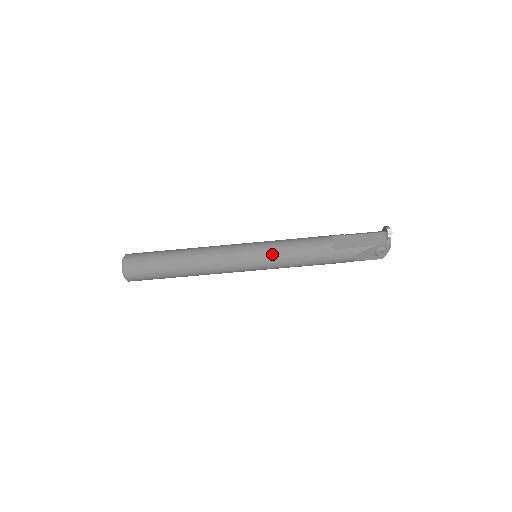
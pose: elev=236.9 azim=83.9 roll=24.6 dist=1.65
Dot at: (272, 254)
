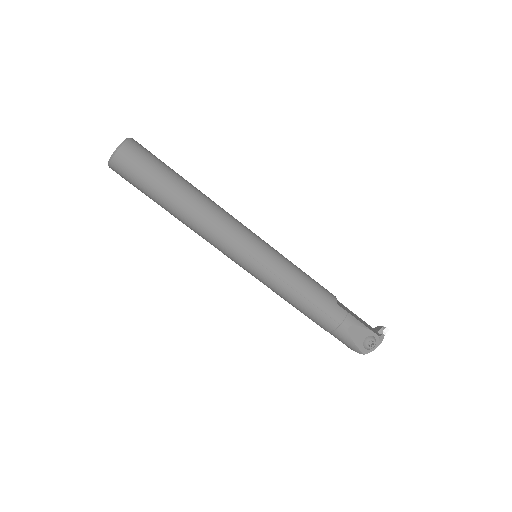
Dot at: (282, 259)
